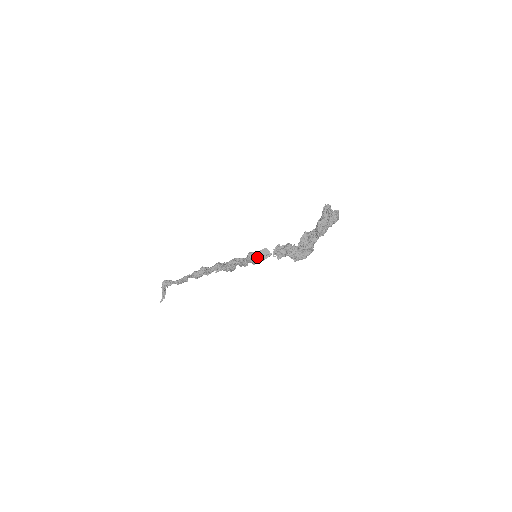
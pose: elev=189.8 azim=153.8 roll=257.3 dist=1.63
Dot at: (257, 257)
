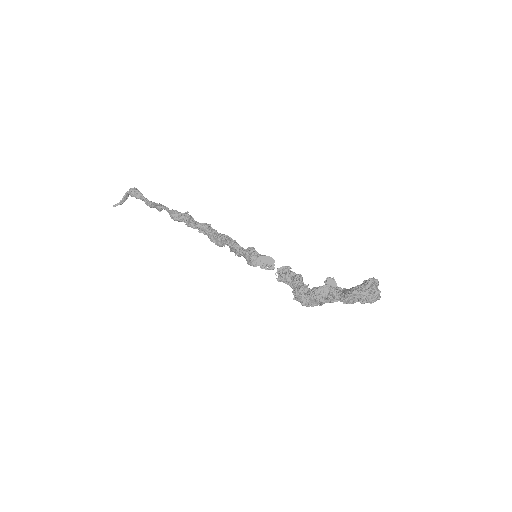
Dot at: (257, 260)
